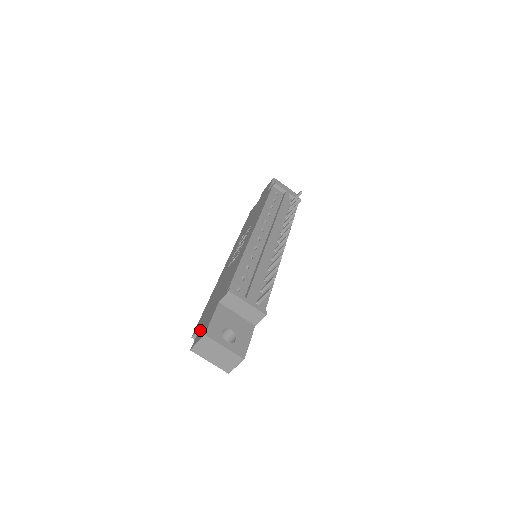
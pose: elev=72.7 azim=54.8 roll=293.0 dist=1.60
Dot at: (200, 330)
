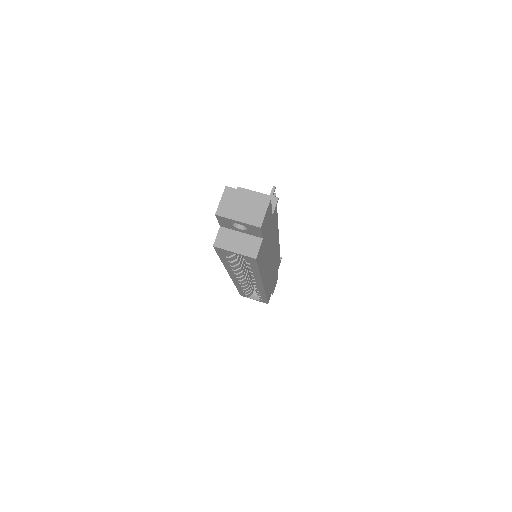
Dot at: occluded
